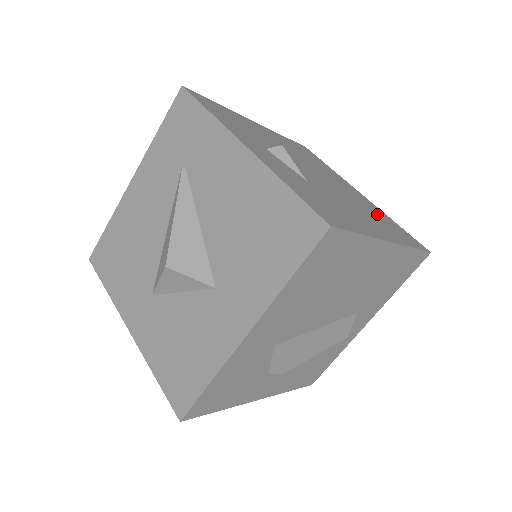
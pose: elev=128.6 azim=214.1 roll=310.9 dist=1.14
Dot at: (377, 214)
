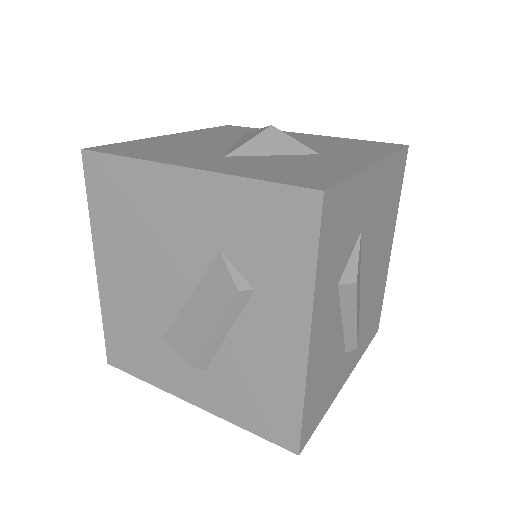
Dot at: occluded
